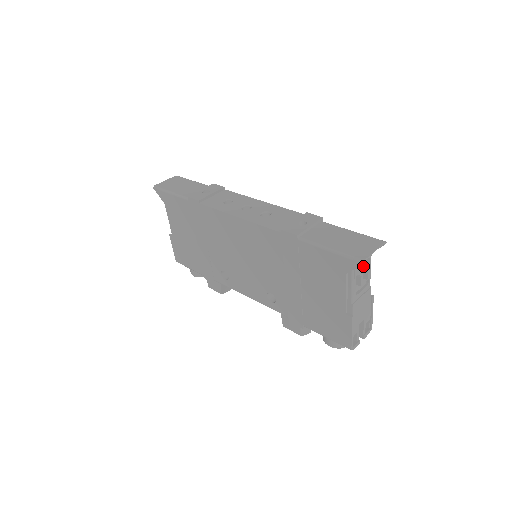
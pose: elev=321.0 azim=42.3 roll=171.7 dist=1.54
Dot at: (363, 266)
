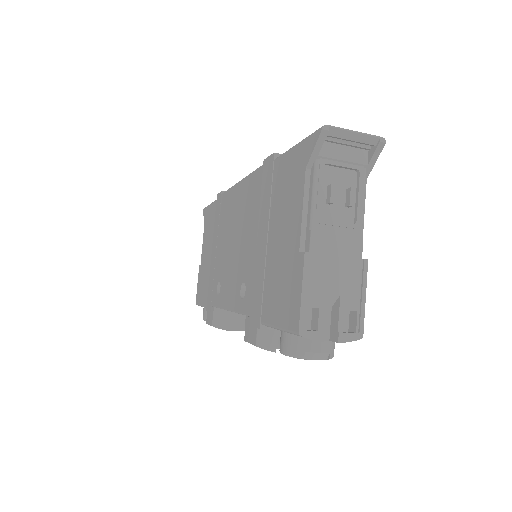
Dot at: (346, 183)
